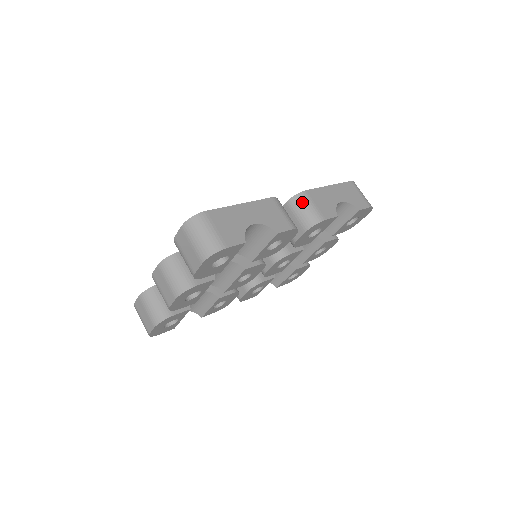
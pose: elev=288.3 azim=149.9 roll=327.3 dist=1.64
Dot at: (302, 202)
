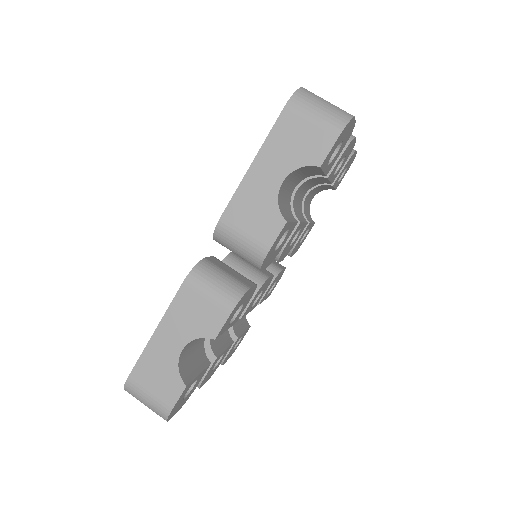
Dot at: (227, 240)
